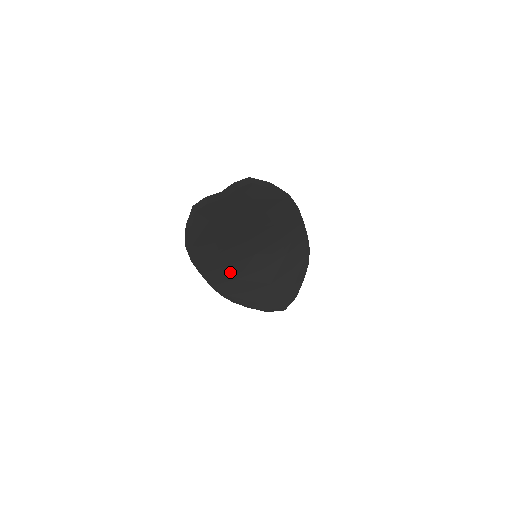
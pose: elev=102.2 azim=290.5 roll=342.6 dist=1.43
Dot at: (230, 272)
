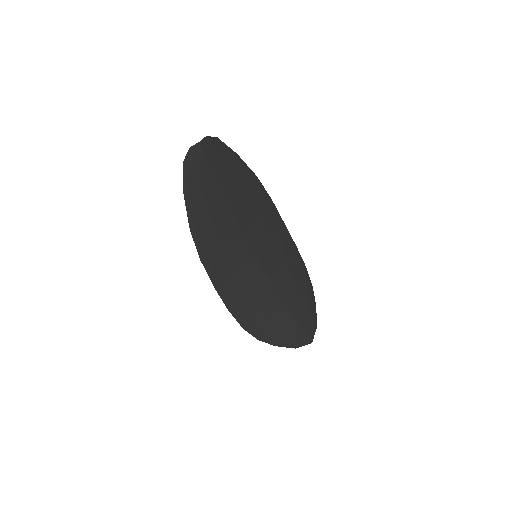
Dot at: (240, 283)
